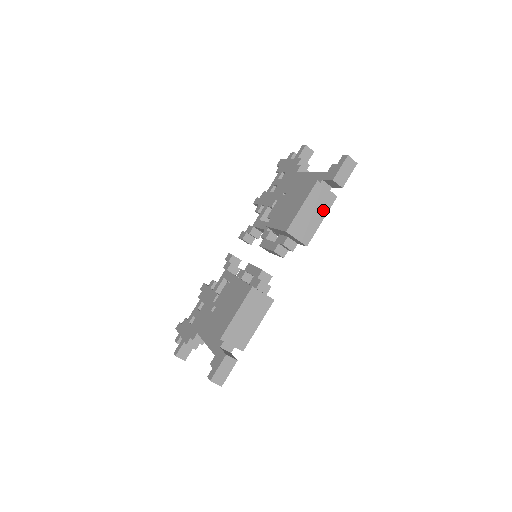
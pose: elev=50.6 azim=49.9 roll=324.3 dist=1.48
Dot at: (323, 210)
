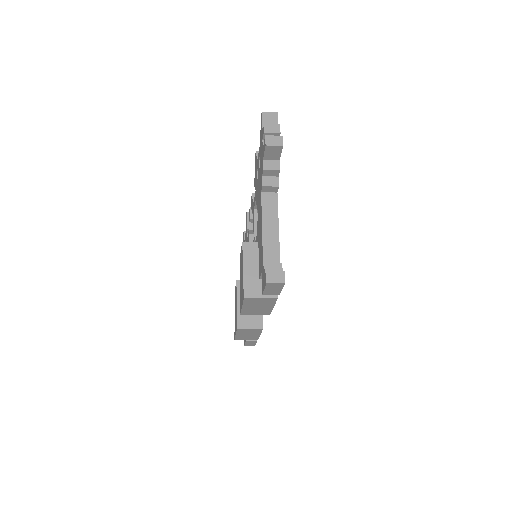
Dot at: (268, 304)
